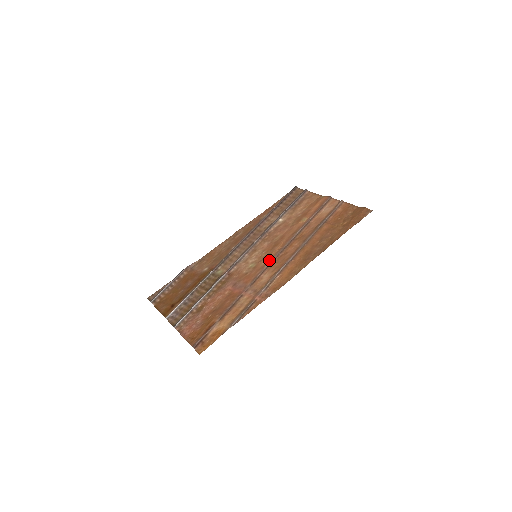
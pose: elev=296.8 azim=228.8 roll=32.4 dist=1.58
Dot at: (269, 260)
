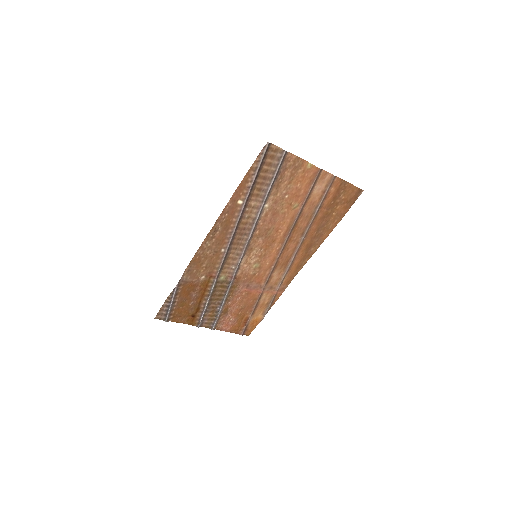
Dot at: (274, 260)
